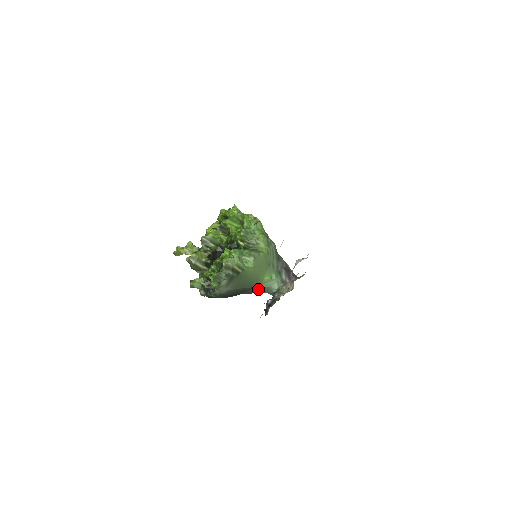
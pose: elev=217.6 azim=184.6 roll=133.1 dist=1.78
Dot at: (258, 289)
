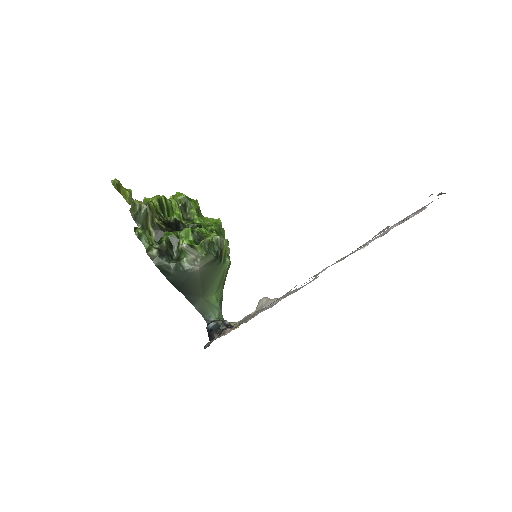
Dot at: (201, 303)
